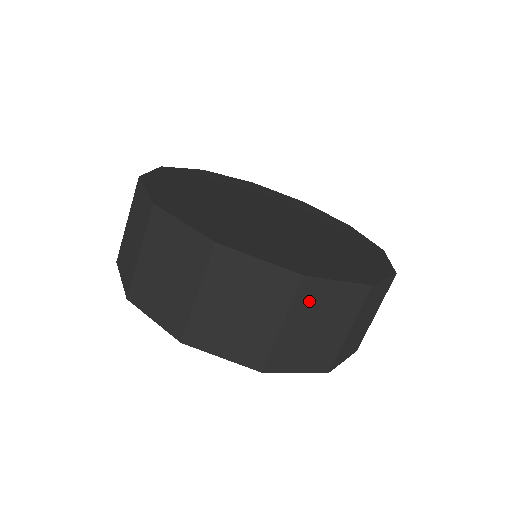
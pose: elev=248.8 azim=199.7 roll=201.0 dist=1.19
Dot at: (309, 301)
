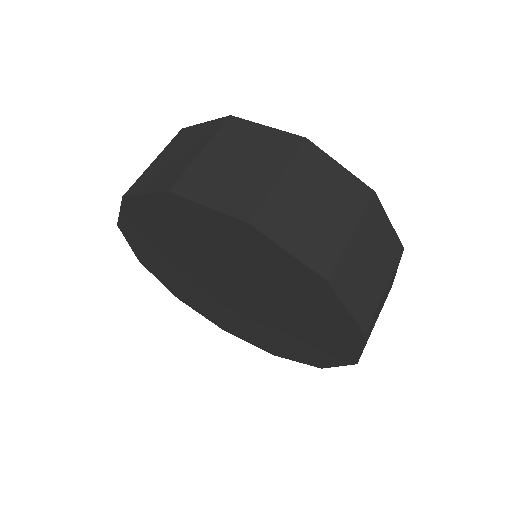
Dot at: (234, 137)
